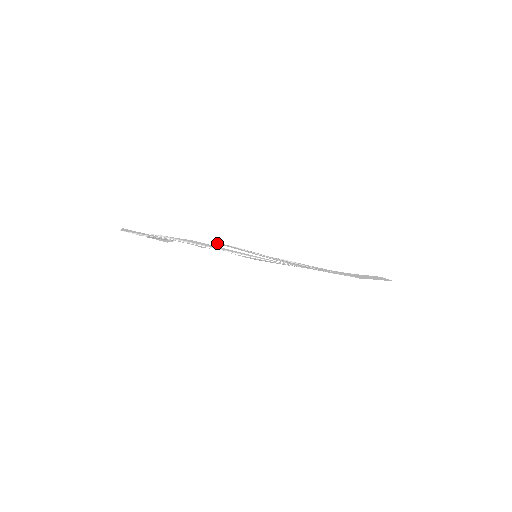
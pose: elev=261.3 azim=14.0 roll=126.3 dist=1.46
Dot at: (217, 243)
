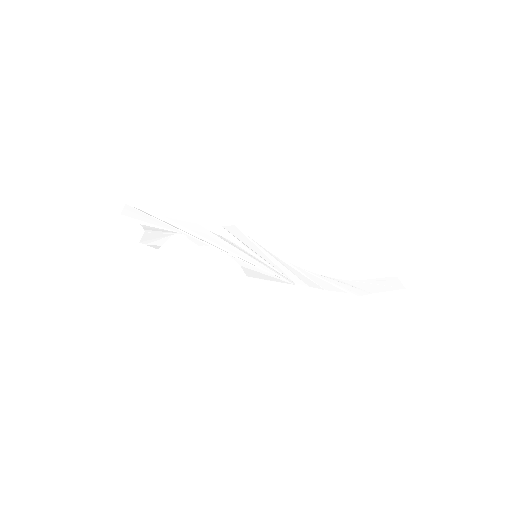
Dot at: occluded
